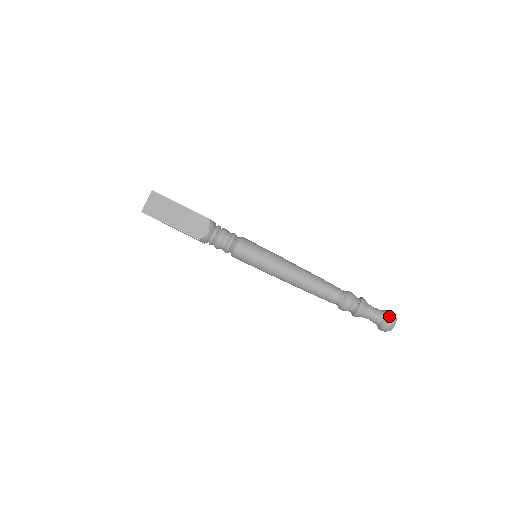
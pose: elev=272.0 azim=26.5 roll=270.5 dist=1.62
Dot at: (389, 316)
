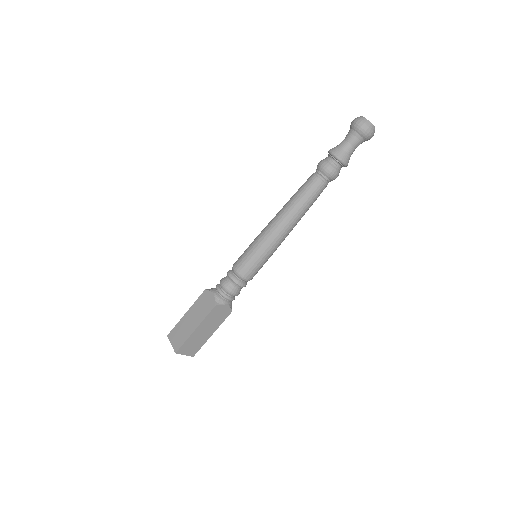
Dot at: (352, 123)
